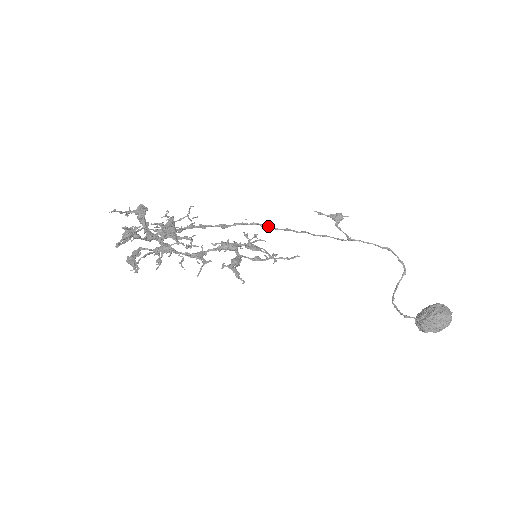
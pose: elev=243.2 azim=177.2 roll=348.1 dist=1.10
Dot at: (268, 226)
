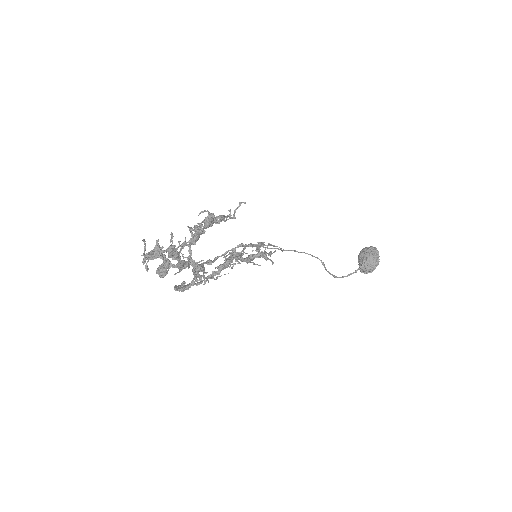
Dot at: (239, 245)
